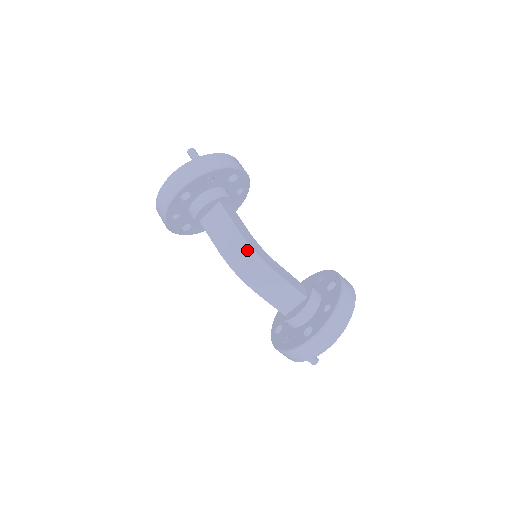
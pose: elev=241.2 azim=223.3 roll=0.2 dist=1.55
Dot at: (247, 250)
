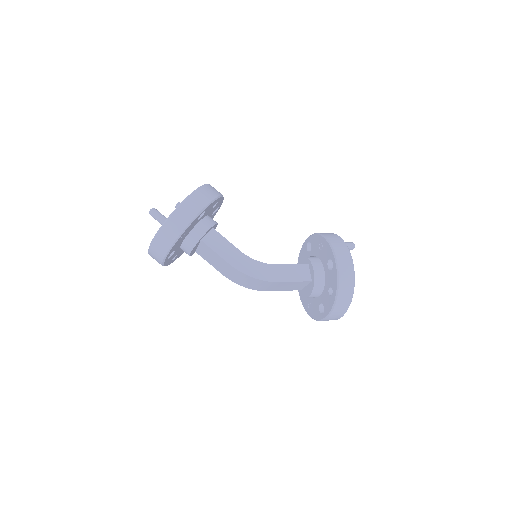
Dot at: (244, 276)
